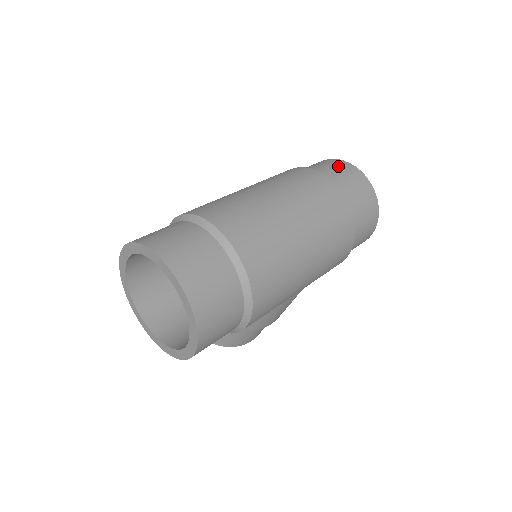
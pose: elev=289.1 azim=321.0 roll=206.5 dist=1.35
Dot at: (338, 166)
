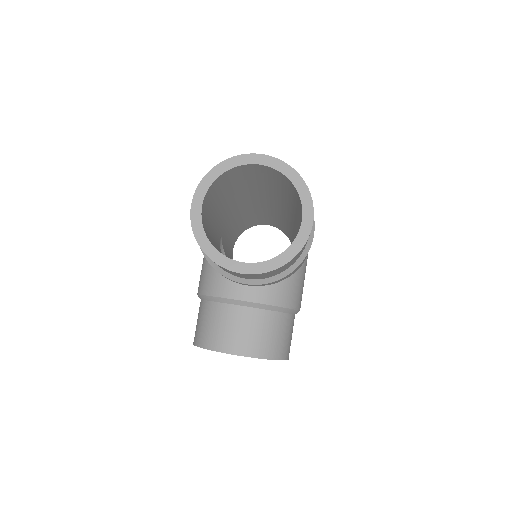
Dot at: occluded
